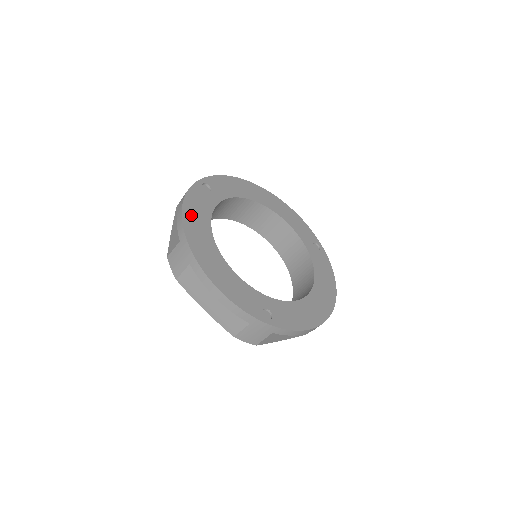
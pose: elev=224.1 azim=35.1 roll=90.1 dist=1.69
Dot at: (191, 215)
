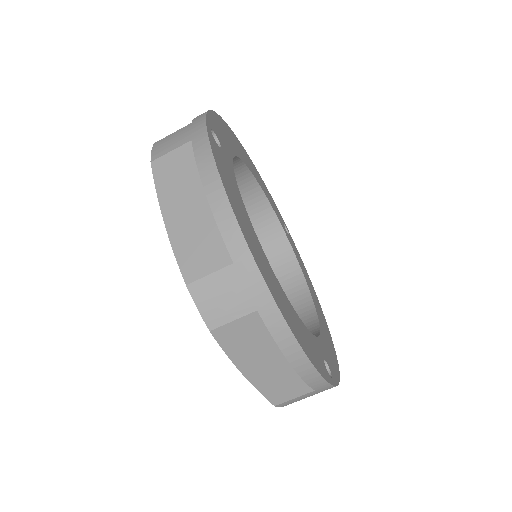
Dot at: (236, 205)
